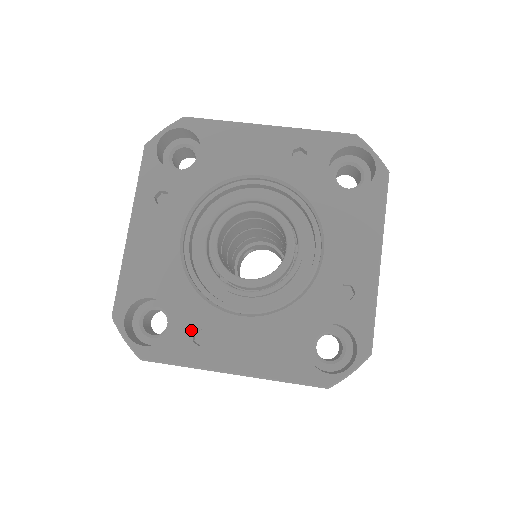
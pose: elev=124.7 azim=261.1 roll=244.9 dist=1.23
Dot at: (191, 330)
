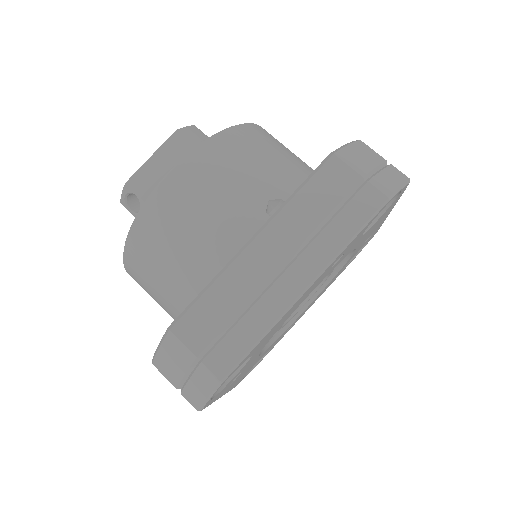
Dot at: occluded
